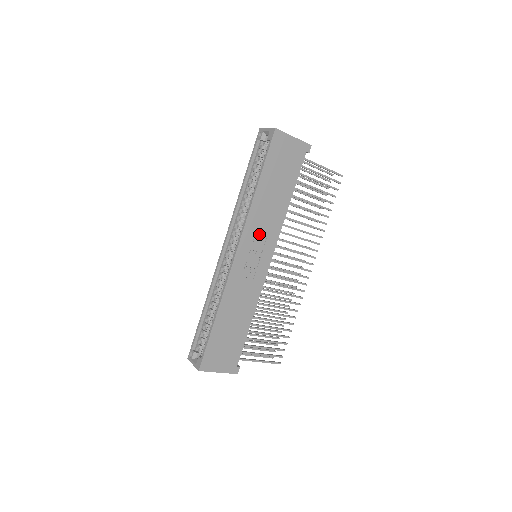
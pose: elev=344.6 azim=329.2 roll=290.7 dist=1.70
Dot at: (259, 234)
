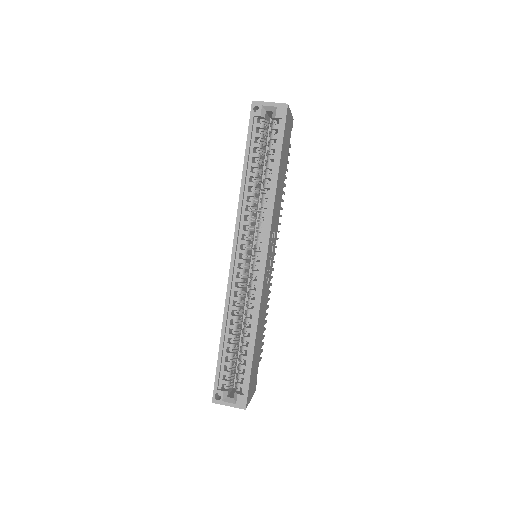
Dot at: (273, 232)
